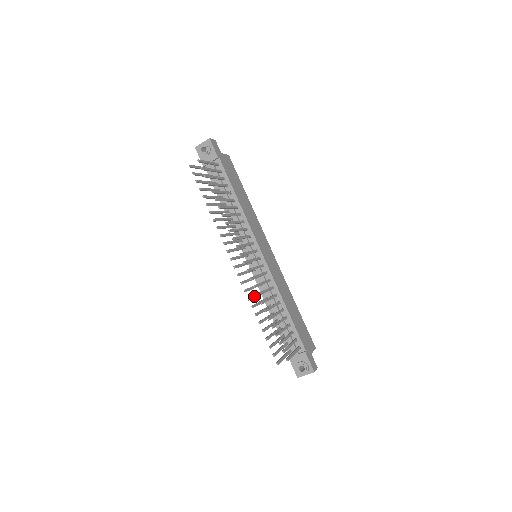
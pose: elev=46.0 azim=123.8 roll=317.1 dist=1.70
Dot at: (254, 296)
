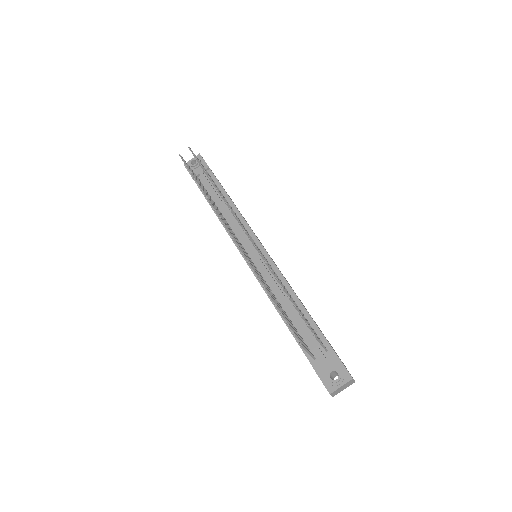
Dot at: (259, 276)
